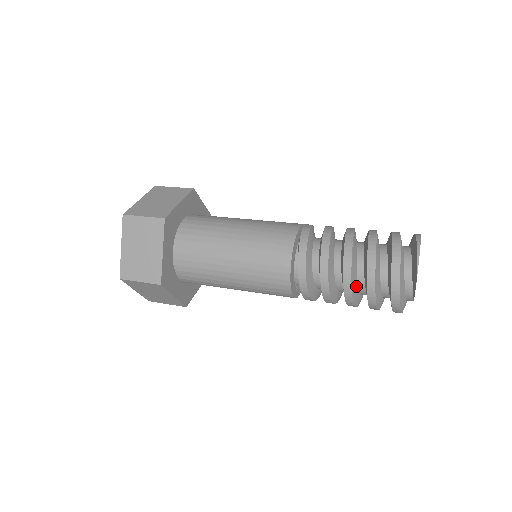
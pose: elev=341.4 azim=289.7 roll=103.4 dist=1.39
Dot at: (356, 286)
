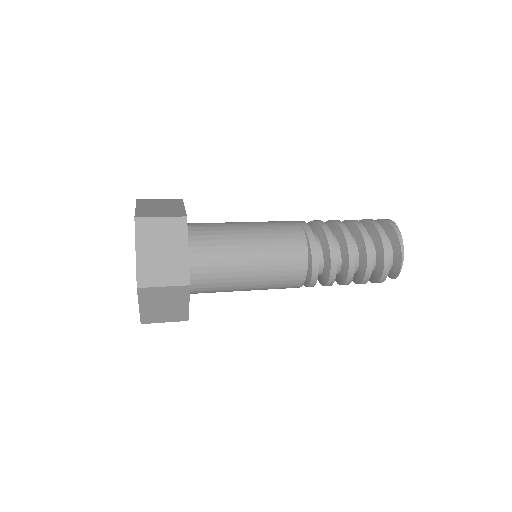
Dot at: occluded
